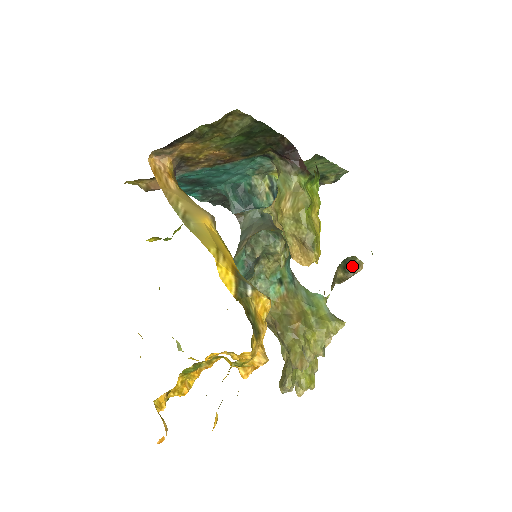
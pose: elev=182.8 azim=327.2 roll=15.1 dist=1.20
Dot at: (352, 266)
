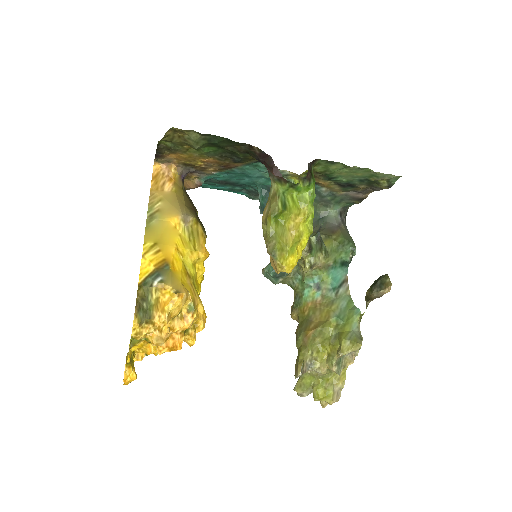
Dot at: (379, 285)
